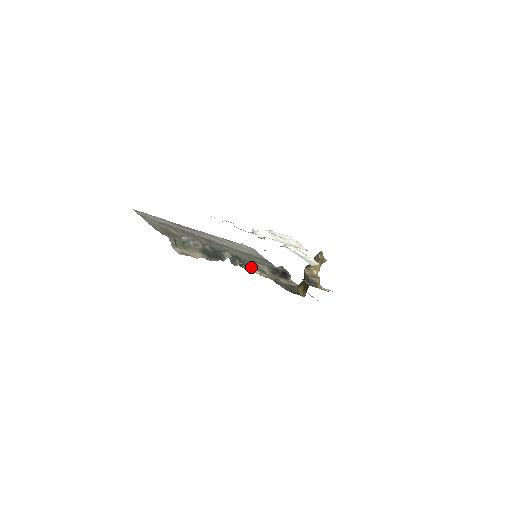
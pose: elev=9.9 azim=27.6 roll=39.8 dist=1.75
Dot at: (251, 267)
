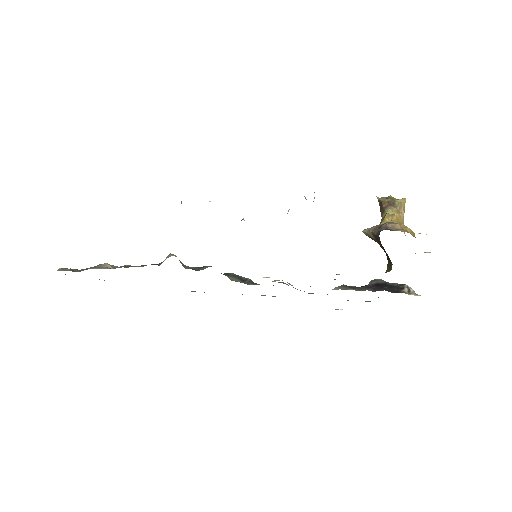
Dot at: occluded
